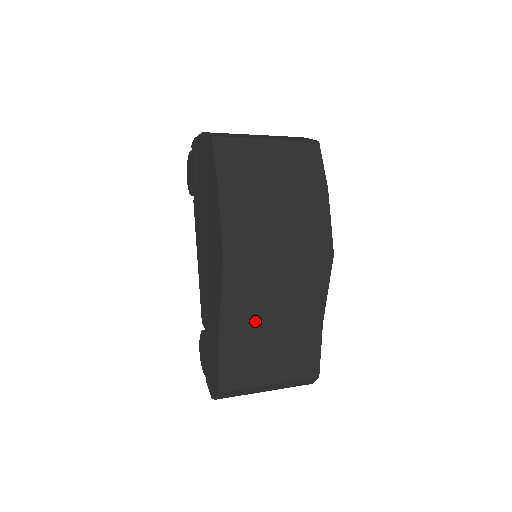
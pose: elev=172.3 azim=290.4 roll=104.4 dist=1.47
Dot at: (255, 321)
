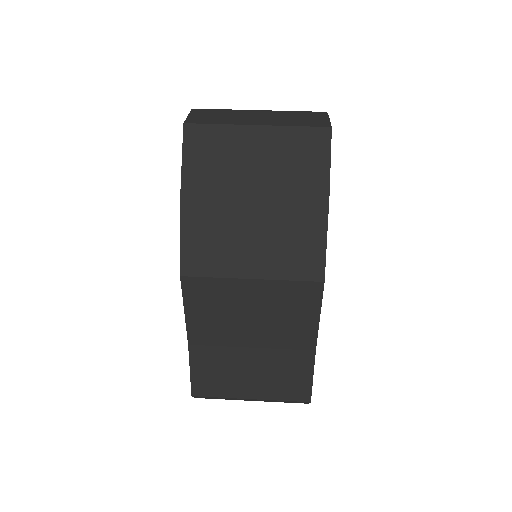
Dot at: (229, 337)
